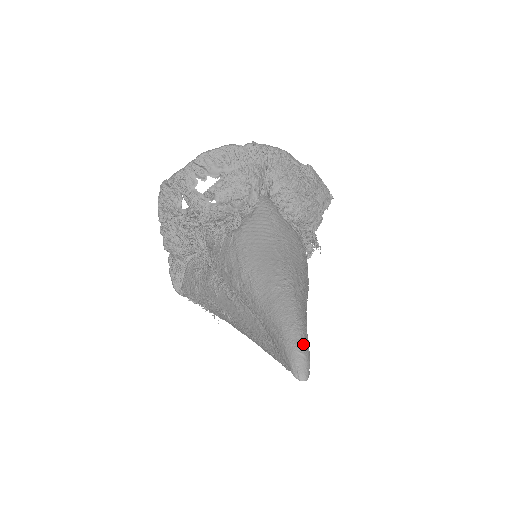
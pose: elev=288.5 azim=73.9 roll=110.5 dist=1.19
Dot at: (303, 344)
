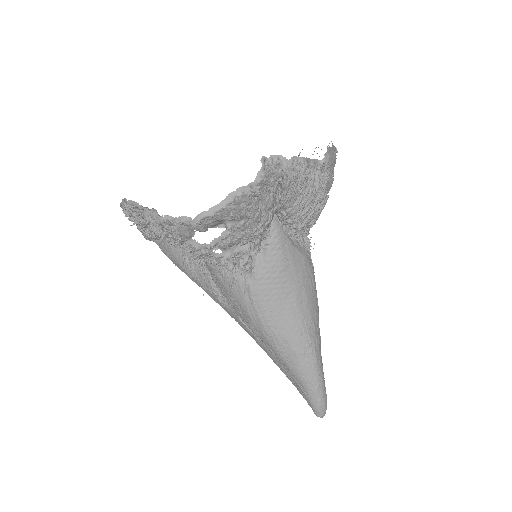
Dot at: (324, 398)
